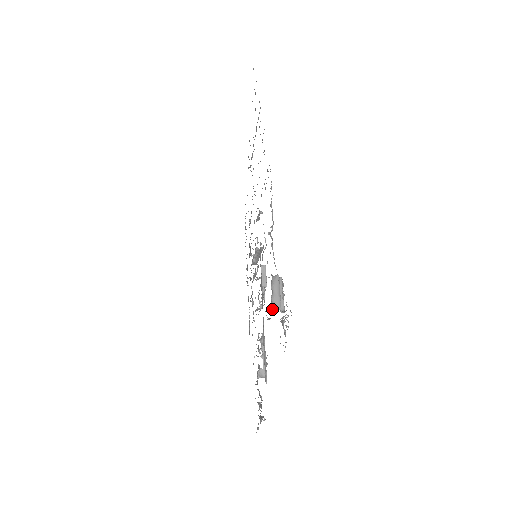
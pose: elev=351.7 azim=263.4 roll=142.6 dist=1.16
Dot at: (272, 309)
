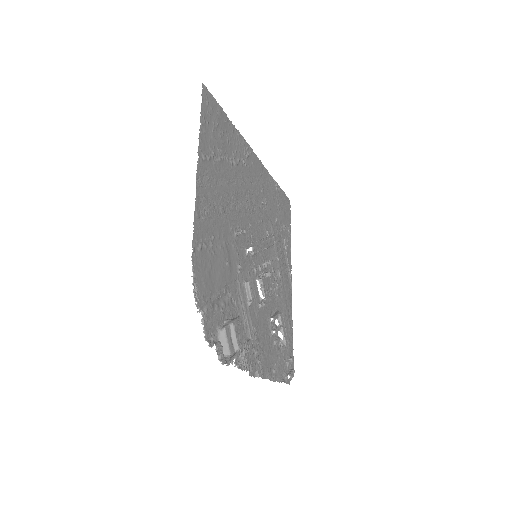
Dot at: occluded
